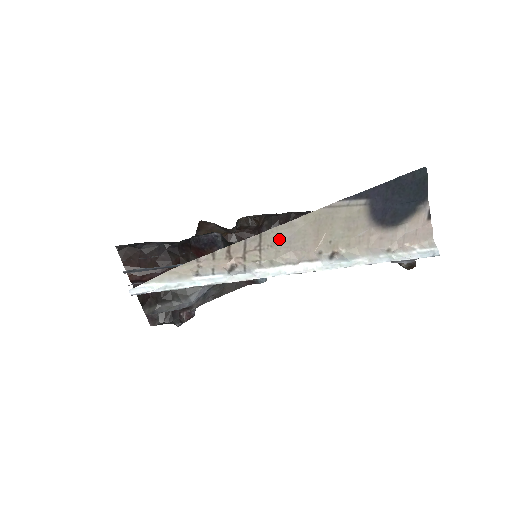
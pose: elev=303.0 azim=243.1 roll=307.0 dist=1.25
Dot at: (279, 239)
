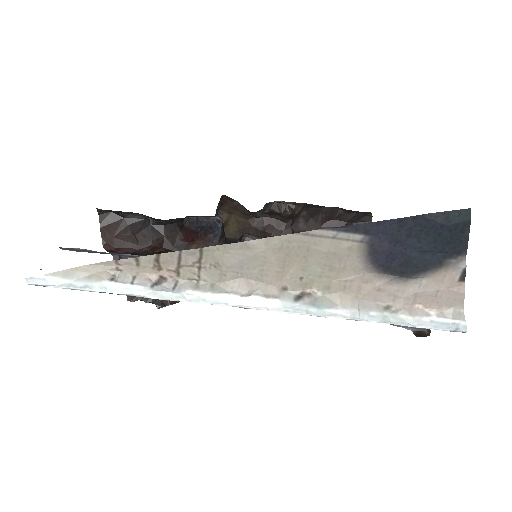
Dot at: (226, 260)
